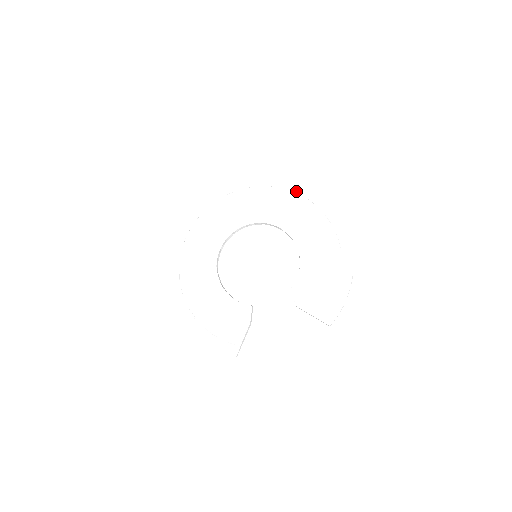
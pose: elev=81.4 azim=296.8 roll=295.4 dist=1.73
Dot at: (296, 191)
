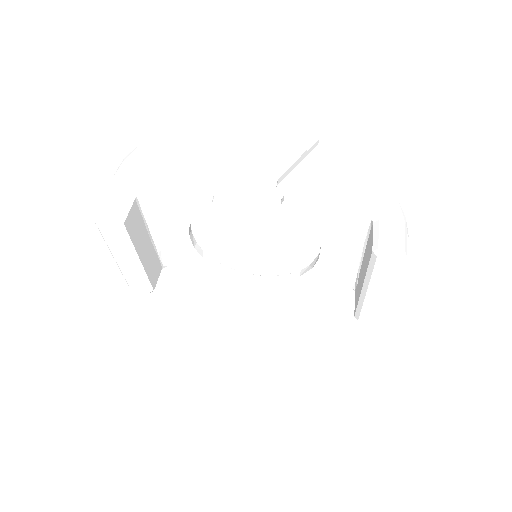
Dot at: occluded
